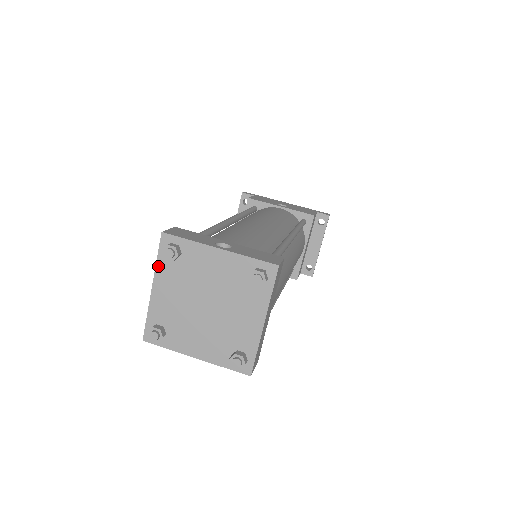
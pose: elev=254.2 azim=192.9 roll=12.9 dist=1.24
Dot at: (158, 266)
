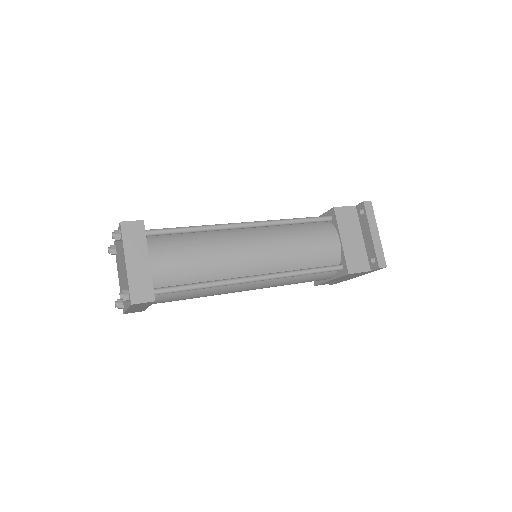
Dot at: occluded
